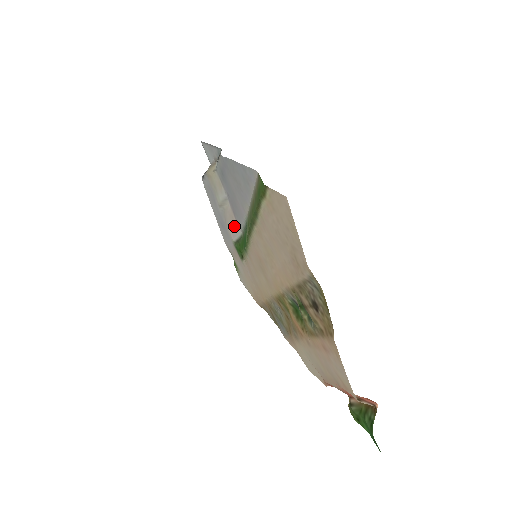
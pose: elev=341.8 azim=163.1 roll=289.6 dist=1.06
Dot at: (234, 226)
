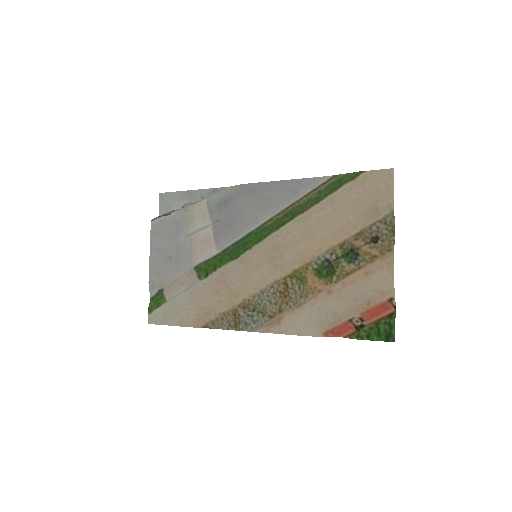
Dot at: (206, 249)
